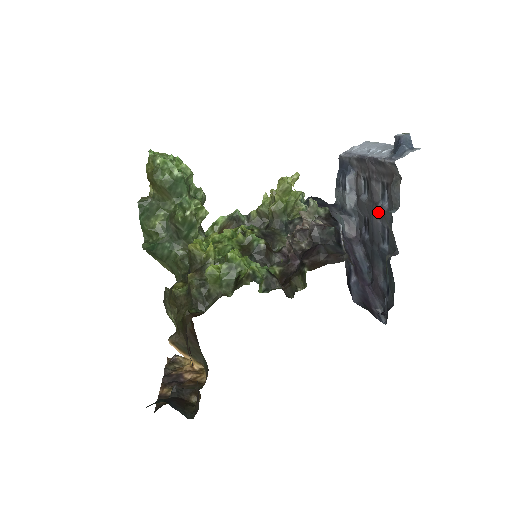
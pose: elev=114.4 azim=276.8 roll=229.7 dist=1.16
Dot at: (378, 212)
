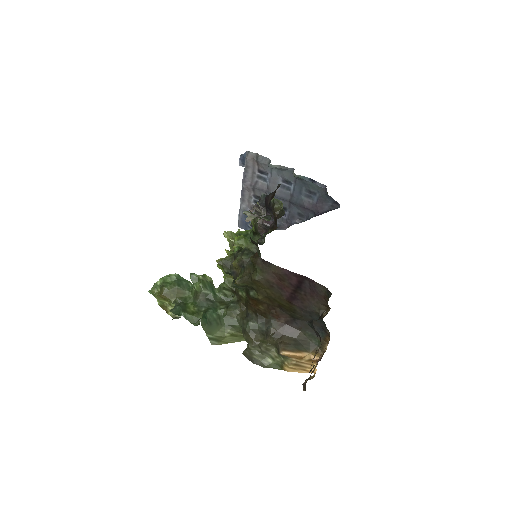
Dot at: (272, 186)
